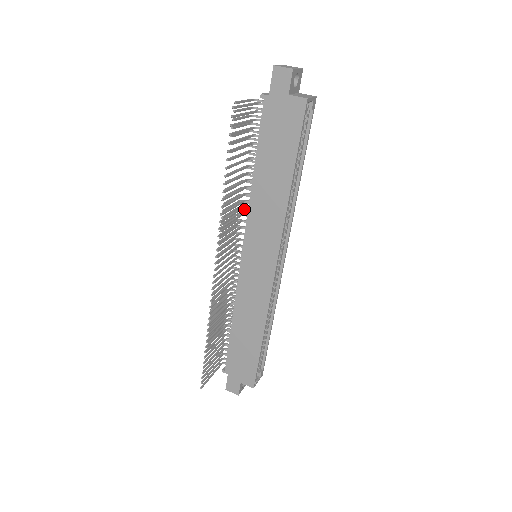
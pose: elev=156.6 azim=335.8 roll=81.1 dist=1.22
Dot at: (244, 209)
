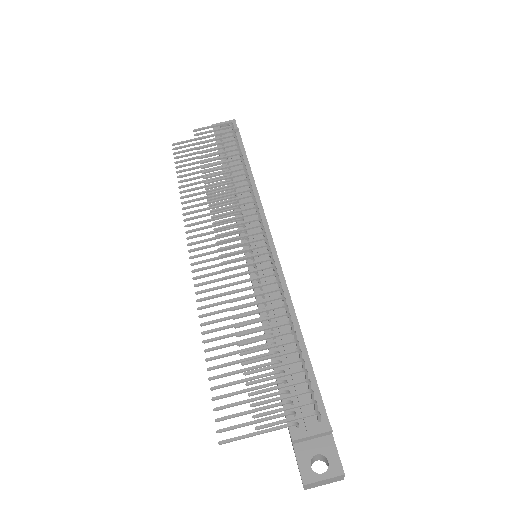
Dot at: (277, 277)
